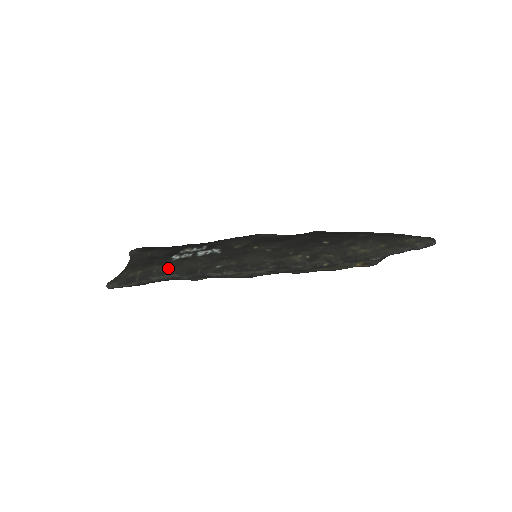
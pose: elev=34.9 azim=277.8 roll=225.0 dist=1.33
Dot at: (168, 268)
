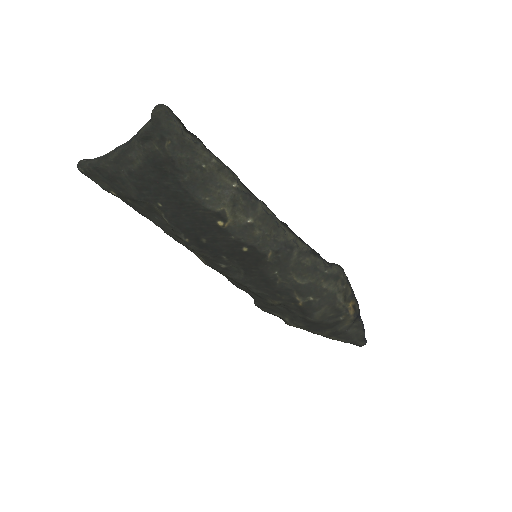
Dot at: occluded
